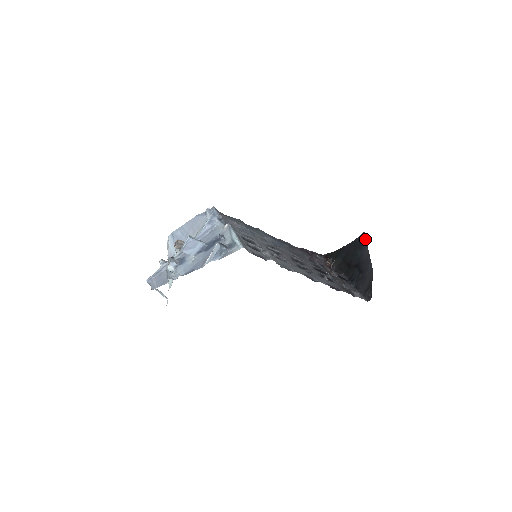
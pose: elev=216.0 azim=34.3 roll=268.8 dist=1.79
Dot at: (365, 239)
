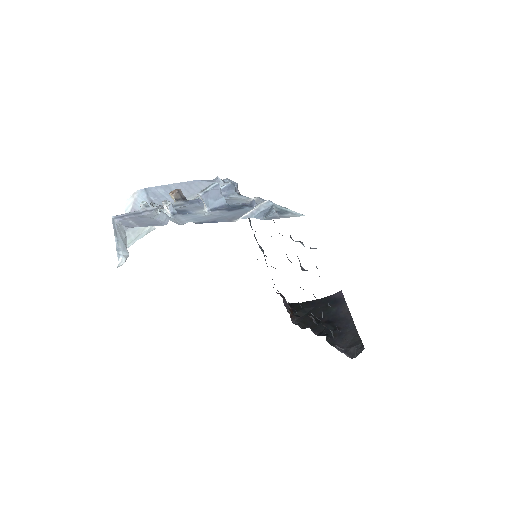
Dot at: (343, 297)
